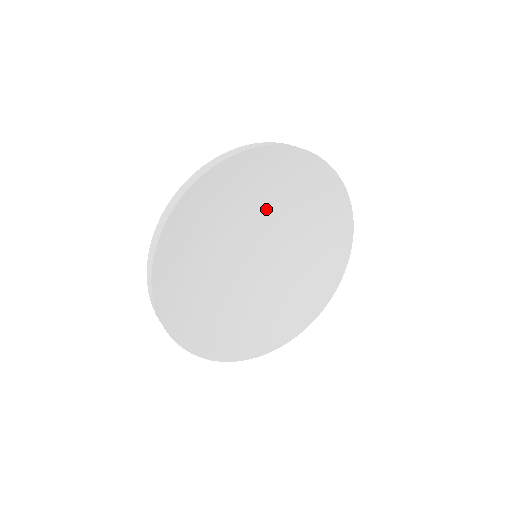
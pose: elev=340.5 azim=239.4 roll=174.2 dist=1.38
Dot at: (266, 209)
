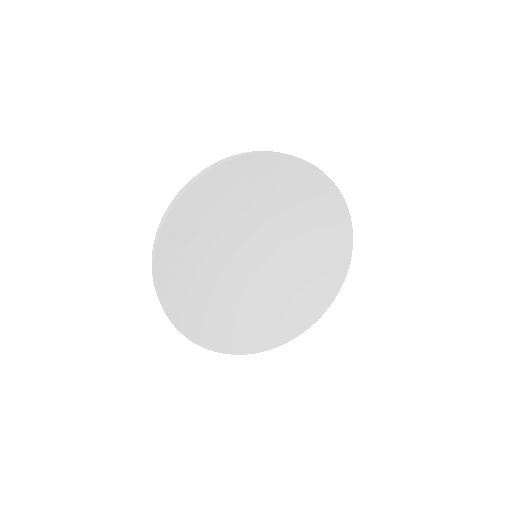
Dot at: (249, 214)
